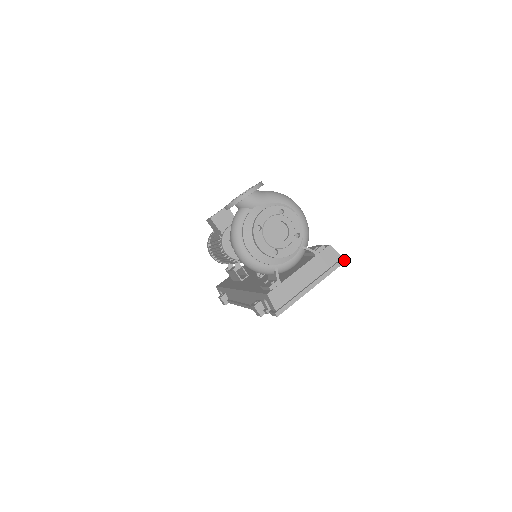
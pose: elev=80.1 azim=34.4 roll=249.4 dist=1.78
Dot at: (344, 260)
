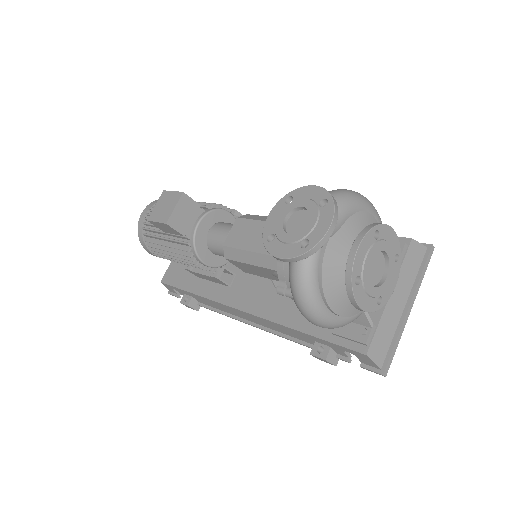
Dot at: (431, 252)
